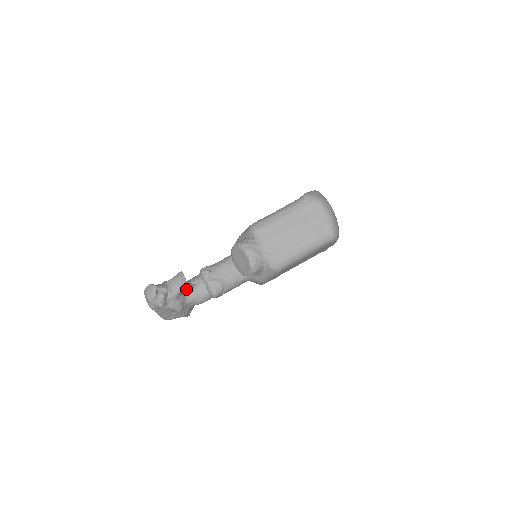
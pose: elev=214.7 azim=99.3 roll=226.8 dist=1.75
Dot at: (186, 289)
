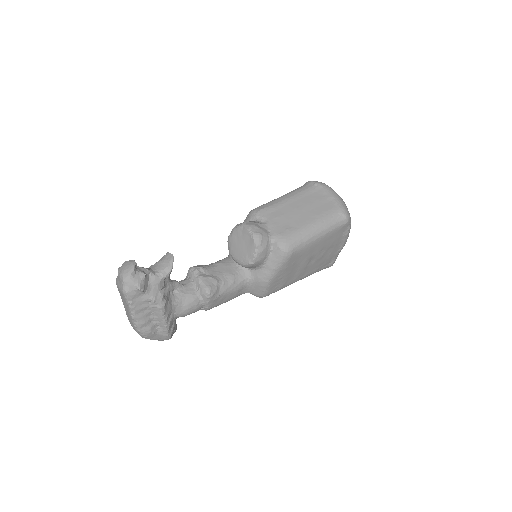
Dot at: (171, 283)
